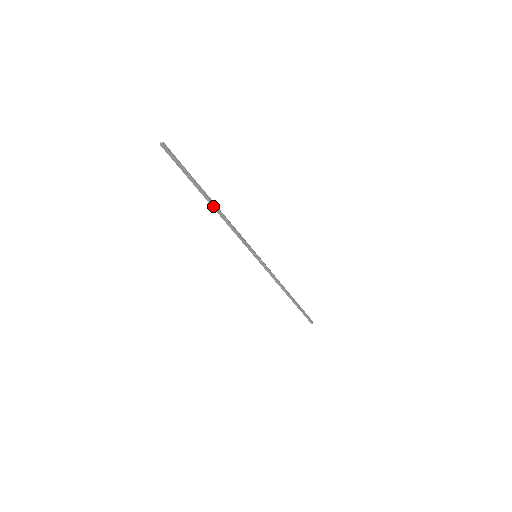
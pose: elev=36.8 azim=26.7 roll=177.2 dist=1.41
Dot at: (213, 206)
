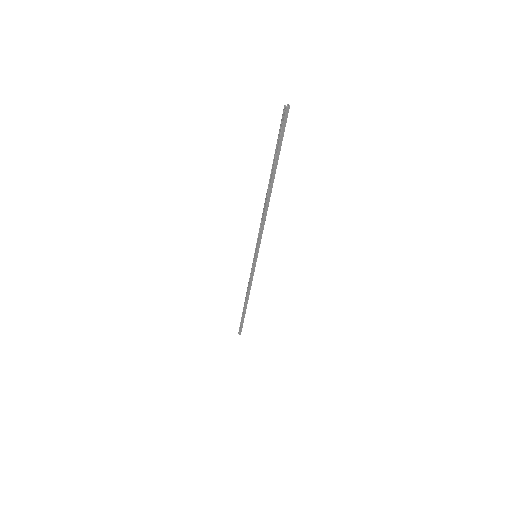
Dot at: (269, 192)
